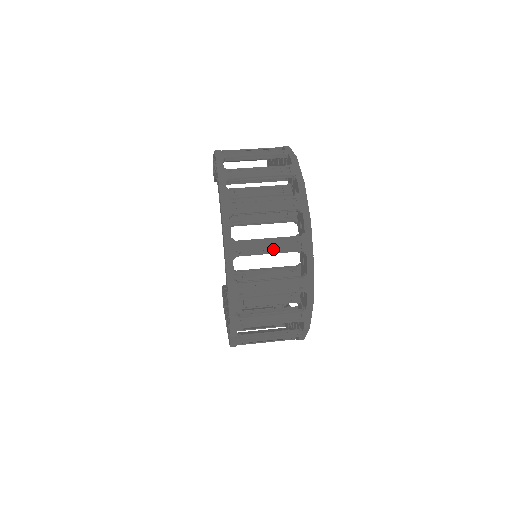
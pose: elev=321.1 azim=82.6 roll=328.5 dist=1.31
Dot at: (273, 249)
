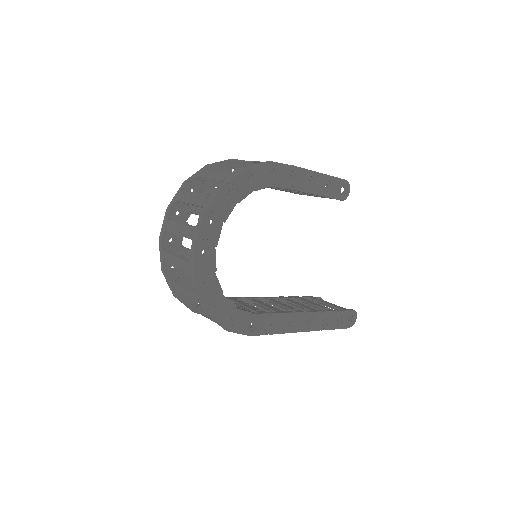
Dot at: (180, 232)
